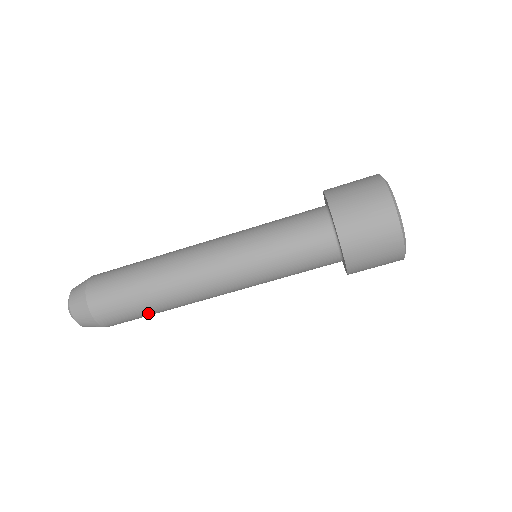
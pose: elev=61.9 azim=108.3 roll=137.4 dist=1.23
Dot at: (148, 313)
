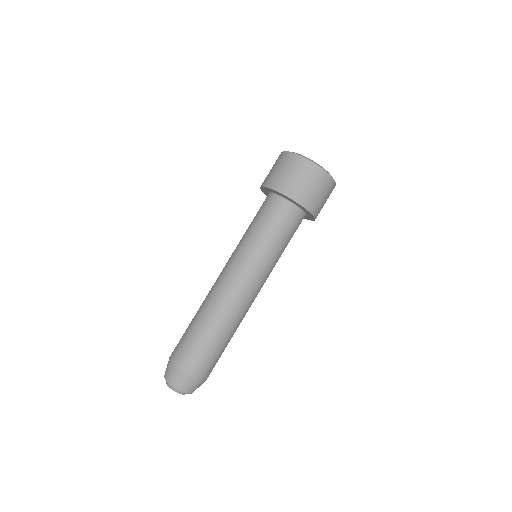
Dot at: (206, 337)
